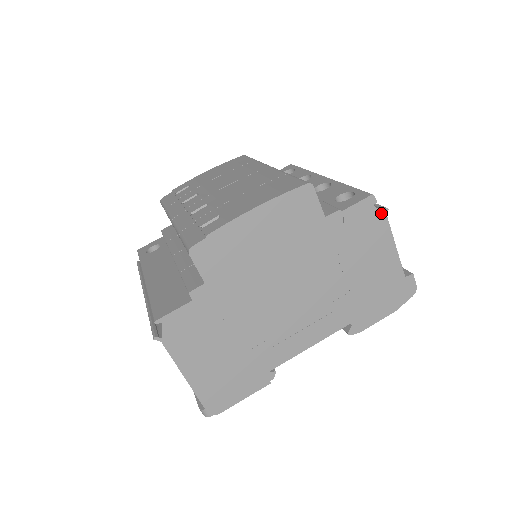
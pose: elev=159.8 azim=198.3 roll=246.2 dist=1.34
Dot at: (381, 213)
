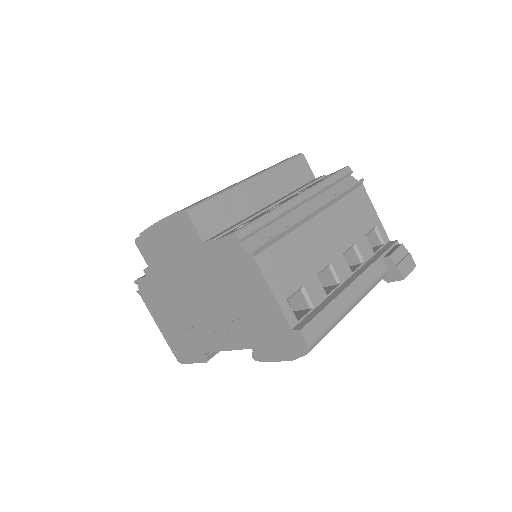
Dot at: (248, 253)
